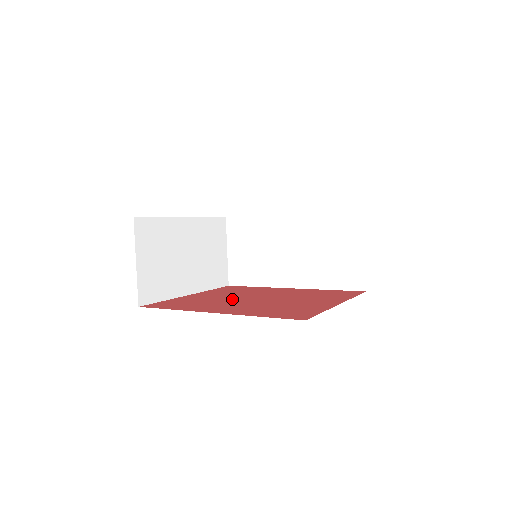
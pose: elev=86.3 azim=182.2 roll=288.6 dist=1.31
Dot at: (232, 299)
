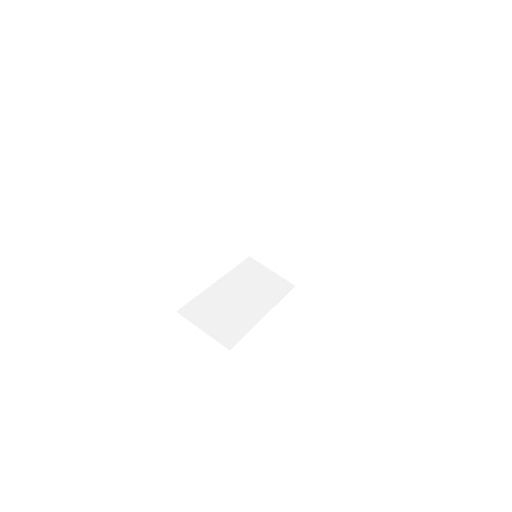
Dot at: occluded
